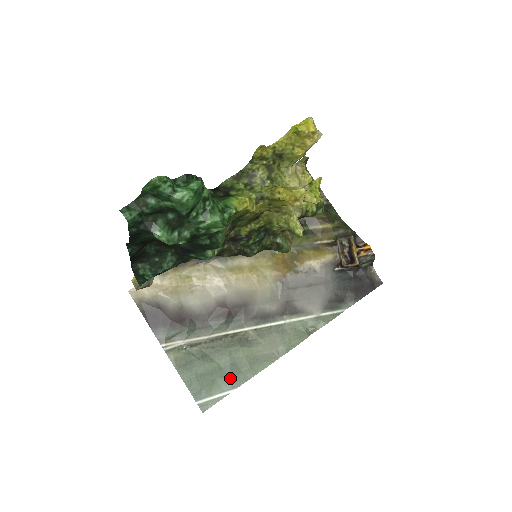
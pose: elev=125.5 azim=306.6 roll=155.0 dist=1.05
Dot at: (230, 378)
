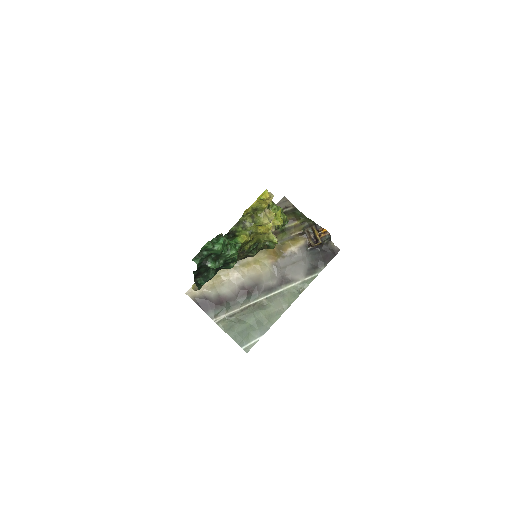
Dot at: (258, 330)
